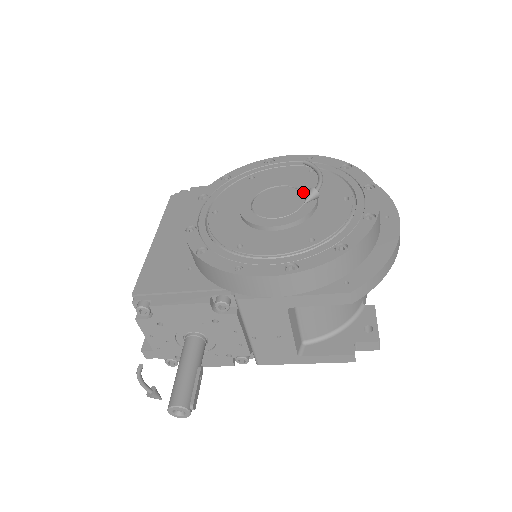
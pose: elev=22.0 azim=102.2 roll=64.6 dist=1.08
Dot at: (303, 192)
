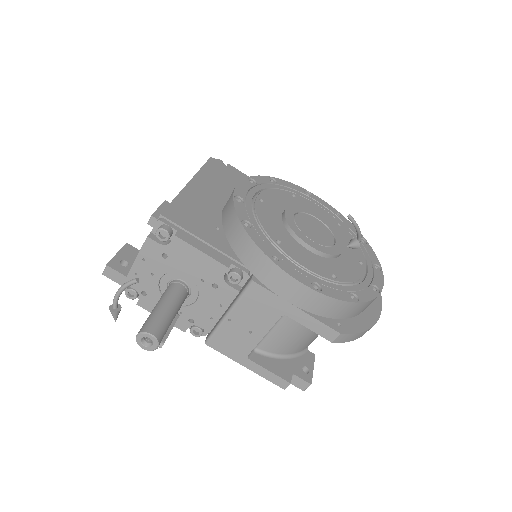
Dot at: (334, 236)
